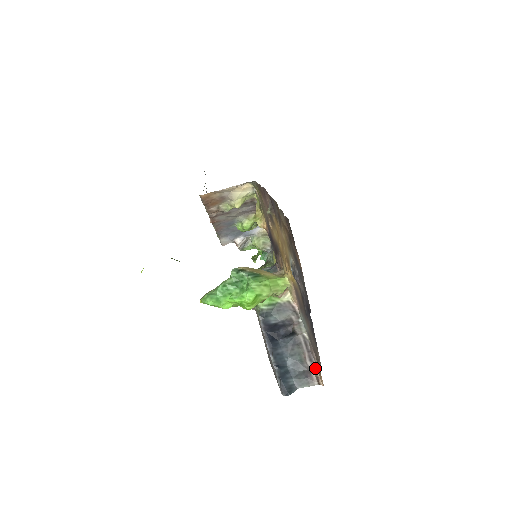
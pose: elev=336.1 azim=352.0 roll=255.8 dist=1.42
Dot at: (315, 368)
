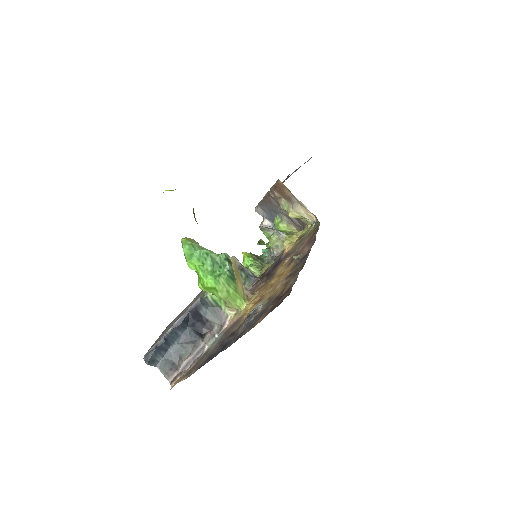
Dot at: (183, 372)
